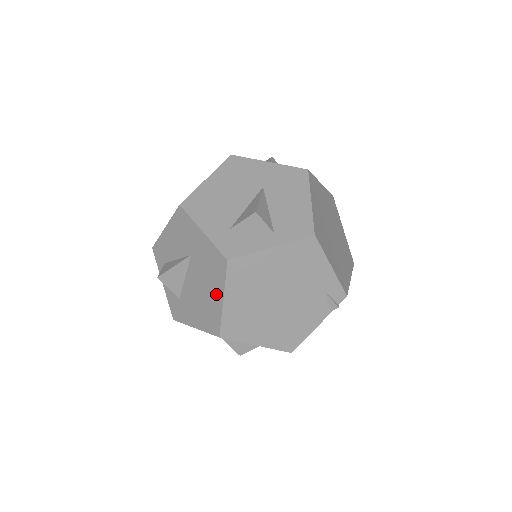
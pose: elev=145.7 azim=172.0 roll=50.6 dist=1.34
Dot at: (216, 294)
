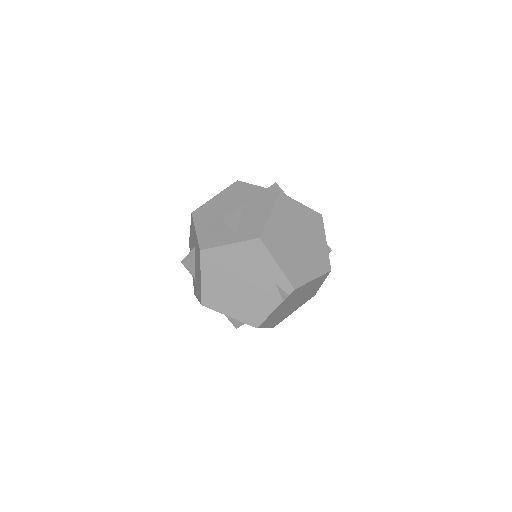
Dot at: (199, 274)
